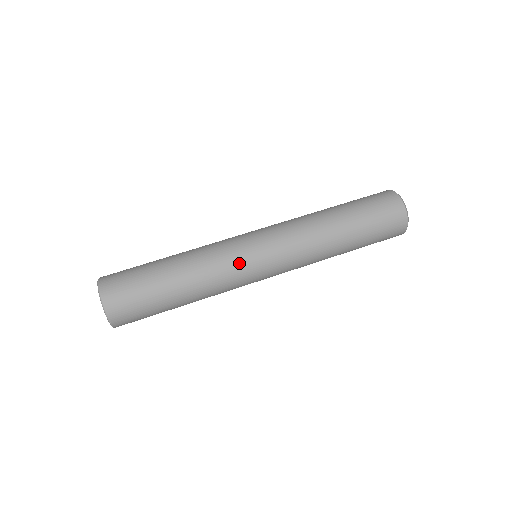
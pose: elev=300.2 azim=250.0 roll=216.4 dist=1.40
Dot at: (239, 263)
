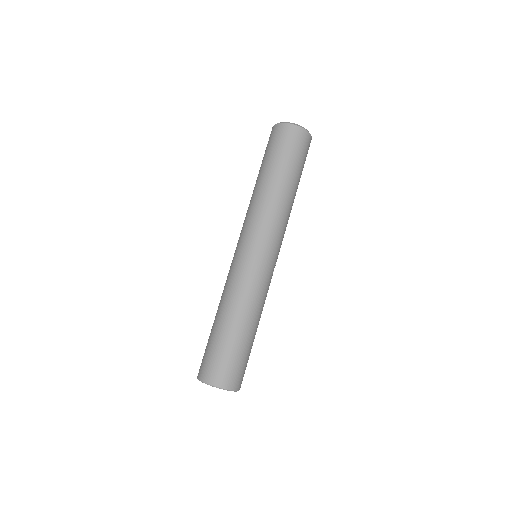
Dot at: (244, 270)
